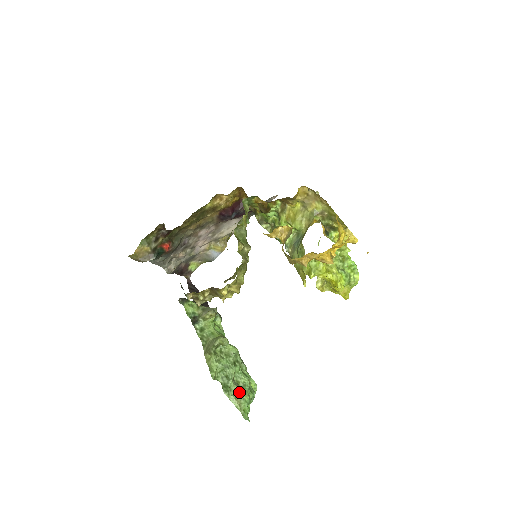
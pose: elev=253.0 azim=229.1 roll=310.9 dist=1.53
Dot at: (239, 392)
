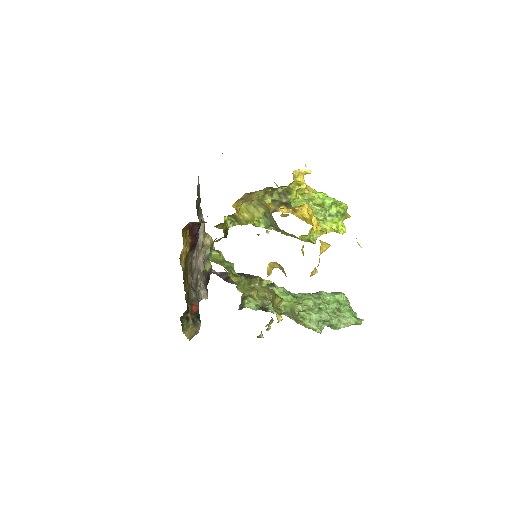
Dot at: (341, 317)
